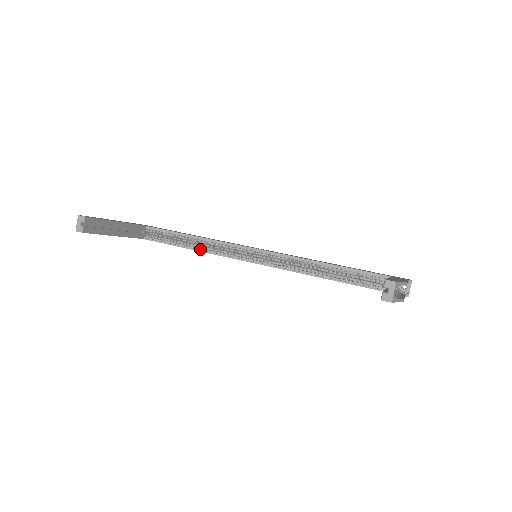
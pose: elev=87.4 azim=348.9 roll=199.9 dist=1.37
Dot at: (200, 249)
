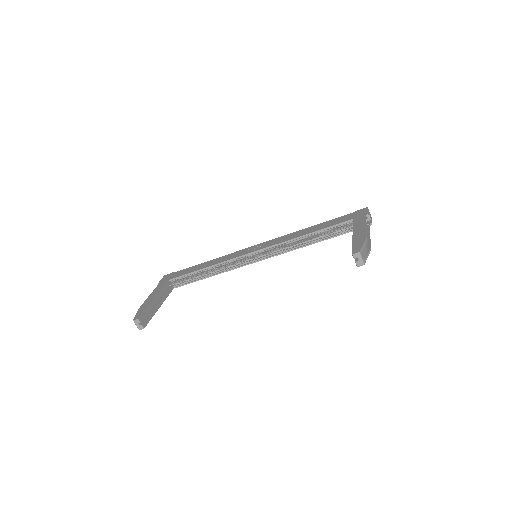
Dot at: (216, 273)
